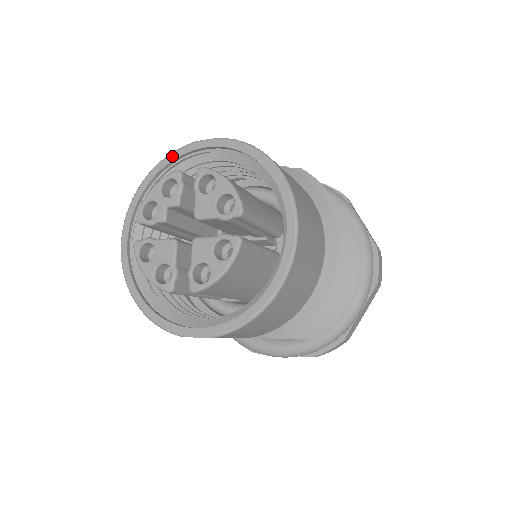
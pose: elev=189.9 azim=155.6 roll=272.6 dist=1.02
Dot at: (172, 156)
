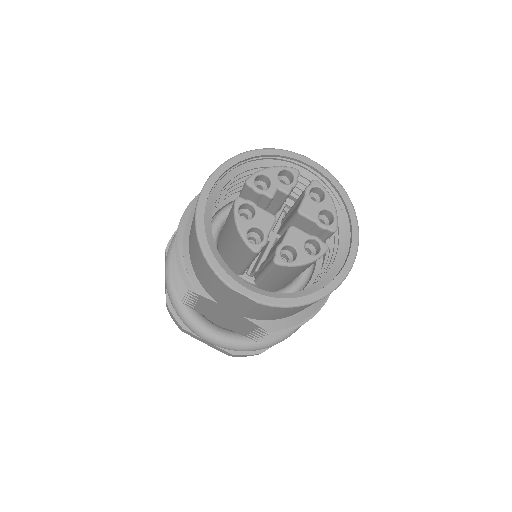
Dot at: (280, 152)
